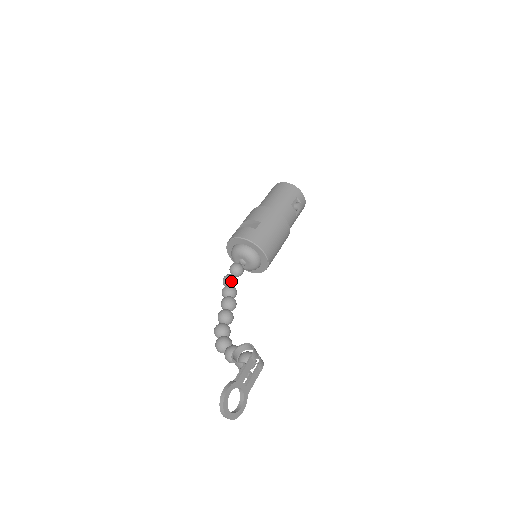
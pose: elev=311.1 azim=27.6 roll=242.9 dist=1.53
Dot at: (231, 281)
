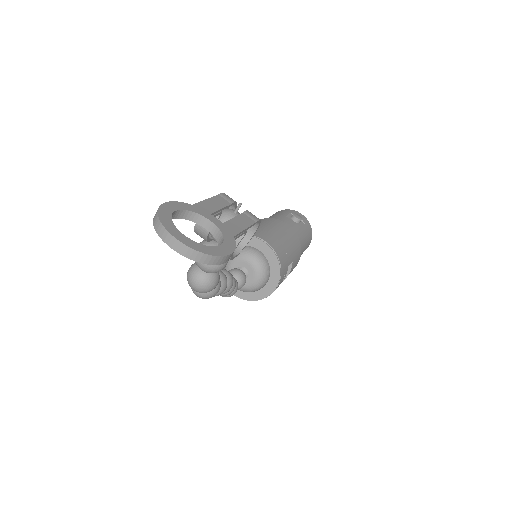
Dot at: occluded
